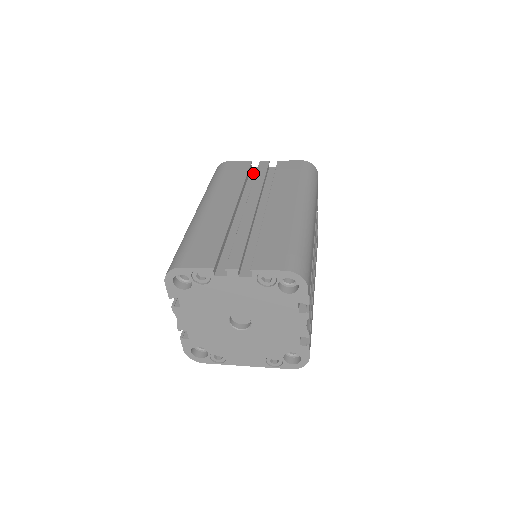
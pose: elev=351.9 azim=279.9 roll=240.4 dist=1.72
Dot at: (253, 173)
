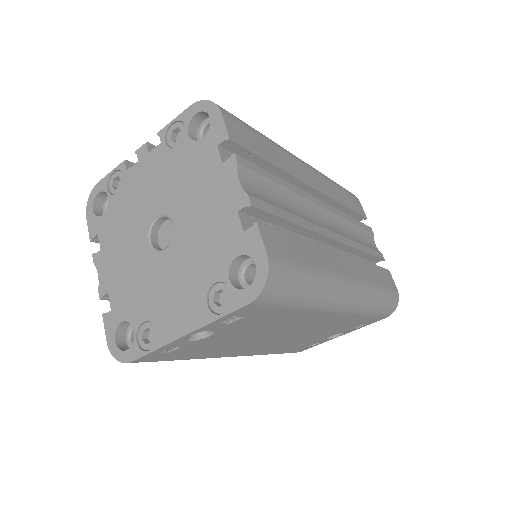
Dot at: occluded
